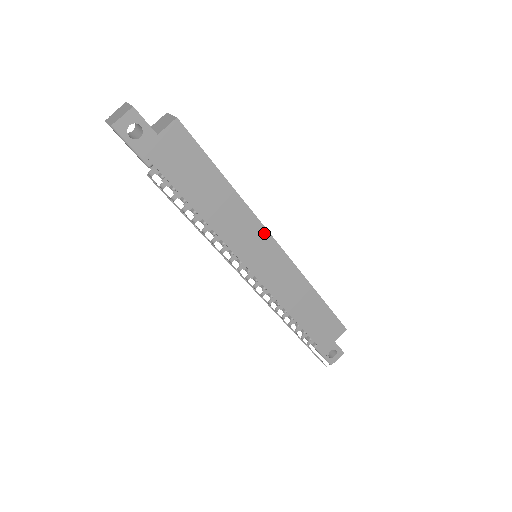
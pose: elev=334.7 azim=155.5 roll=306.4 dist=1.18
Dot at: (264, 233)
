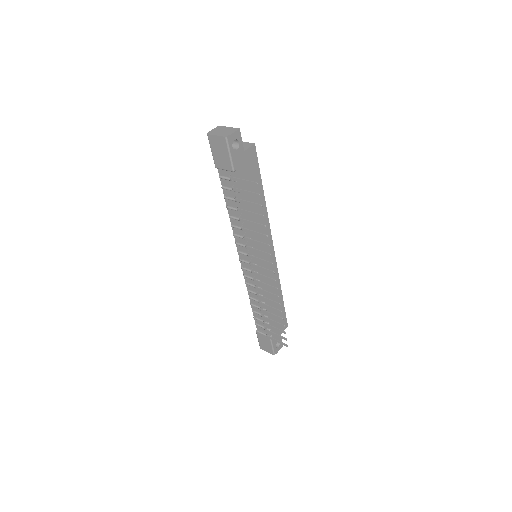
Dot at: (270, 238)
